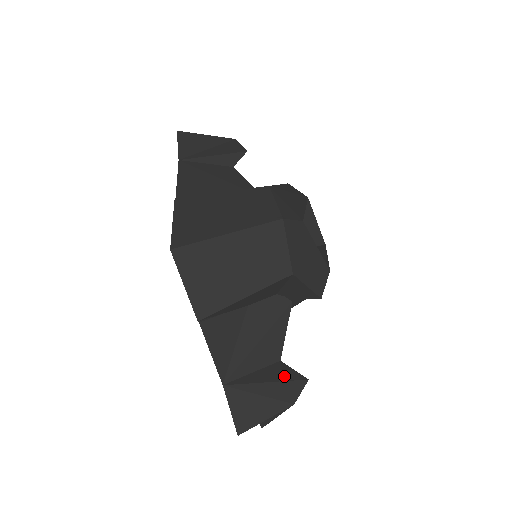
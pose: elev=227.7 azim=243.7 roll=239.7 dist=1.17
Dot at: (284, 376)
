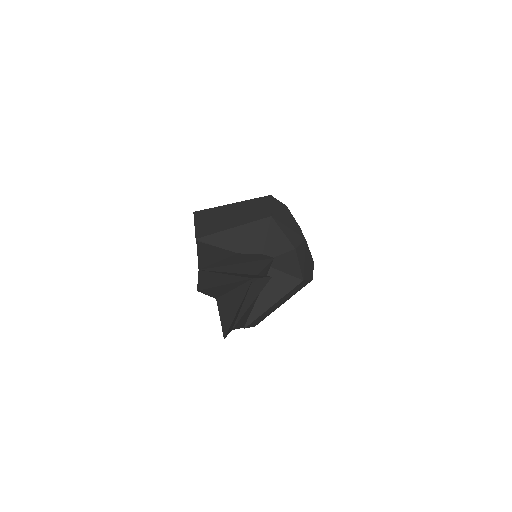
Dot at: occluded
